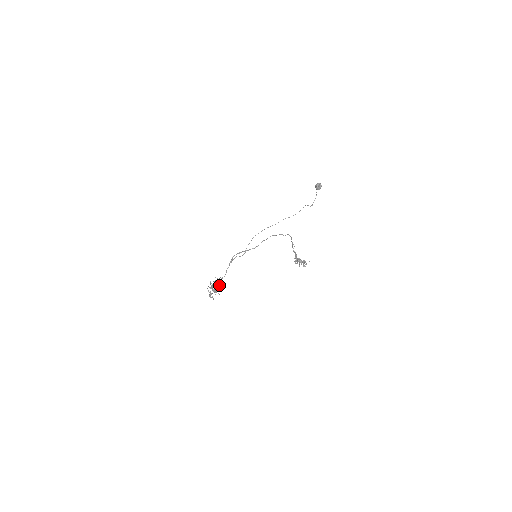
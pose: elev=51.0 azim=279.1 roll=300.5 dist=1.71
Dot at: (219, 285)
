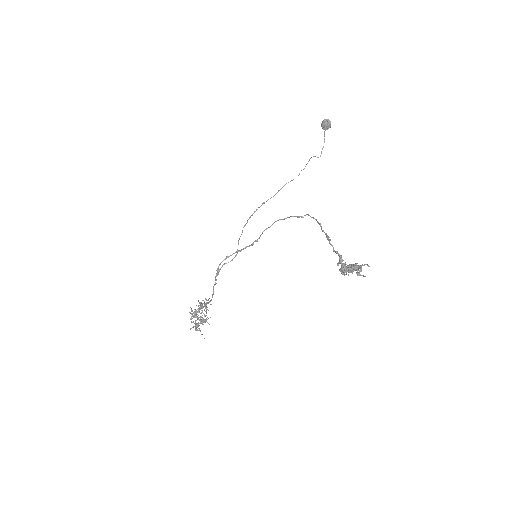
Dot at: (206, 311)
